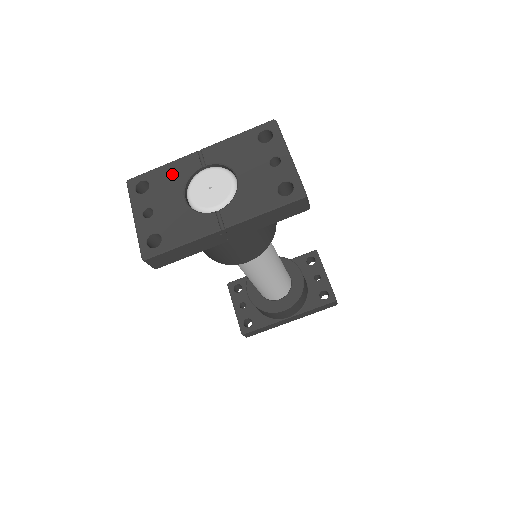
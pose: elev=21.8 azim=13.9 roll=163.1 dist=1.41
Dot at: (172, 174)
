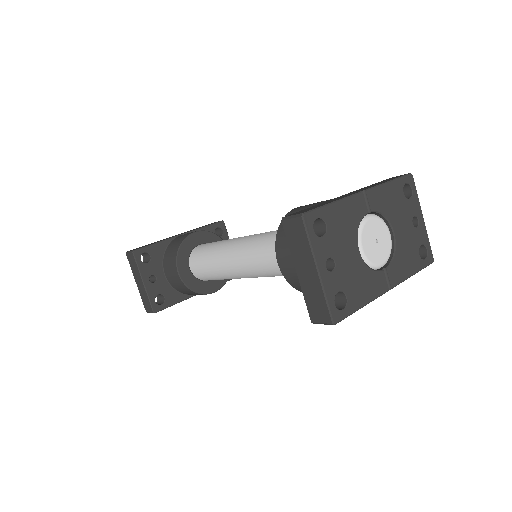
Dot at: (346, 216)
